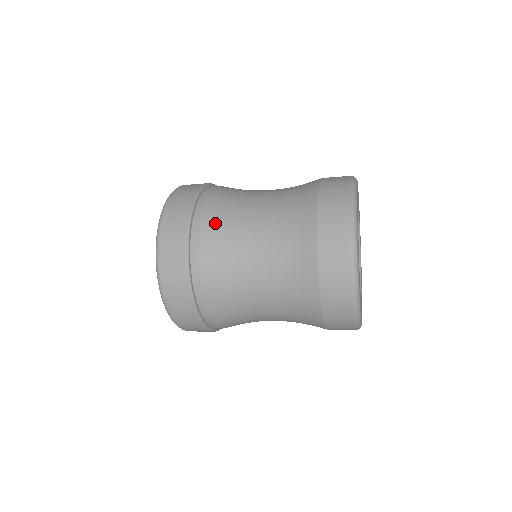
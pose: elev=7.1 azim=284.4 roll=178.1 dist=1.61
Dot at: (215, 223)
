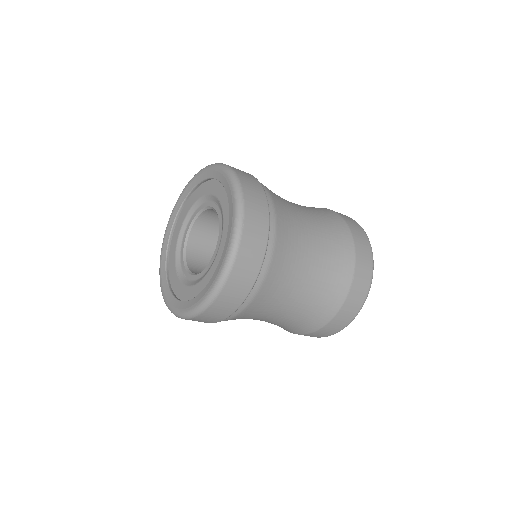
Dot at: (280, 204)
